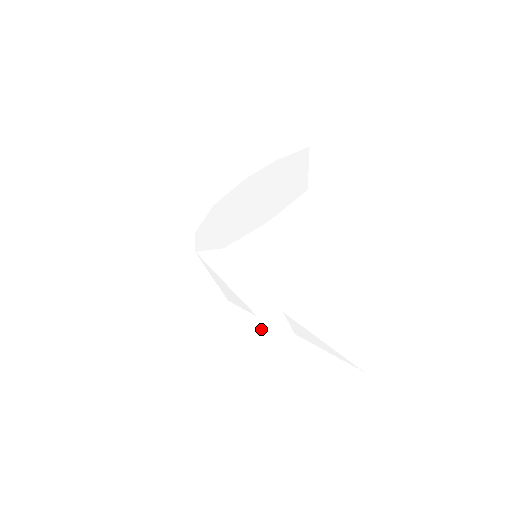
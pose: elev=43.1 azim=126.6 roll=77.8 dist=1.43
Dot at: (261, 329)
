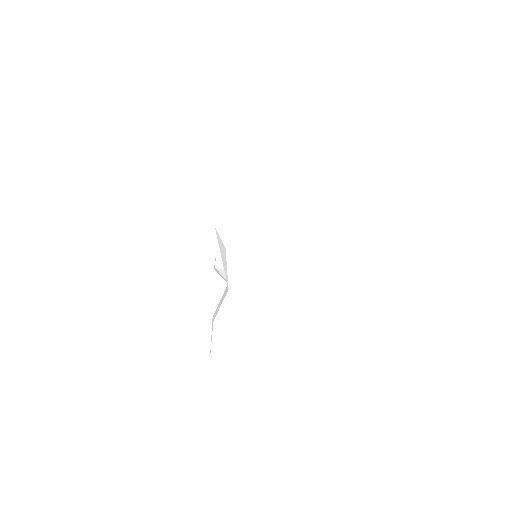
Dot at: (256, 320)
